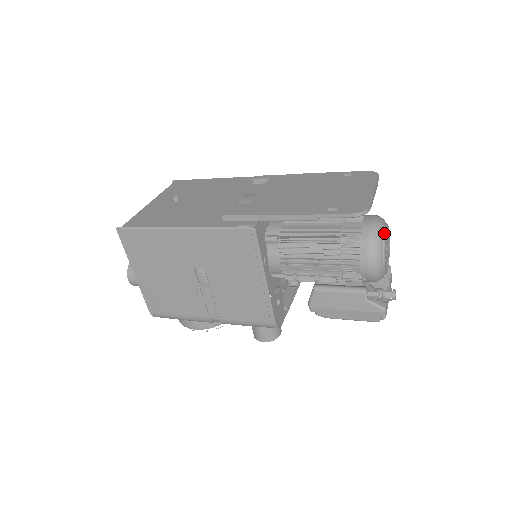
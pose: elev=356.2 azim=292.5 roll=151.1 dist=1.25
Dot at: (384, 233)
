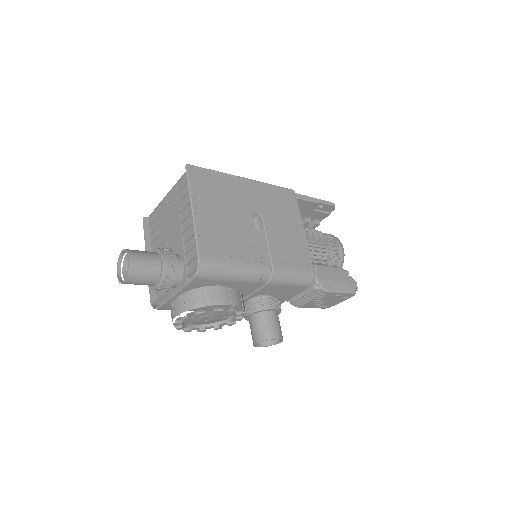
Dot at: occluded
